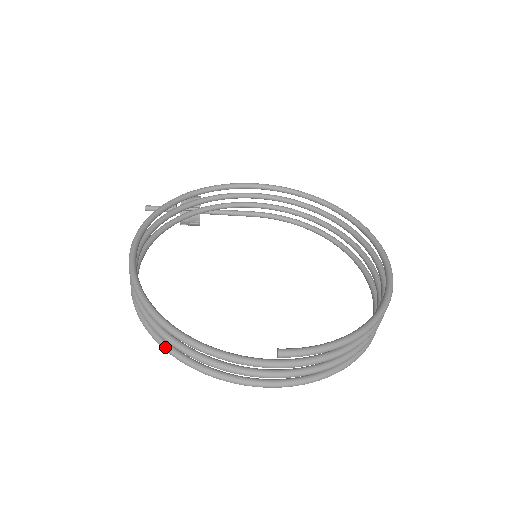
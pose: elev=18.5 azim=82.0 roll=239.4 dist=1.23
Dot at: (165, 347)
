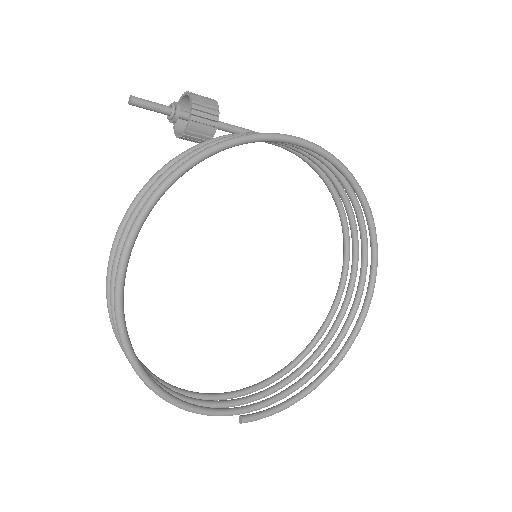
Dot at: occluded
